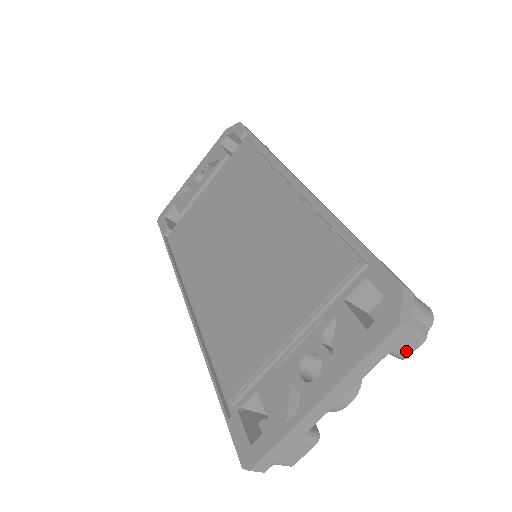
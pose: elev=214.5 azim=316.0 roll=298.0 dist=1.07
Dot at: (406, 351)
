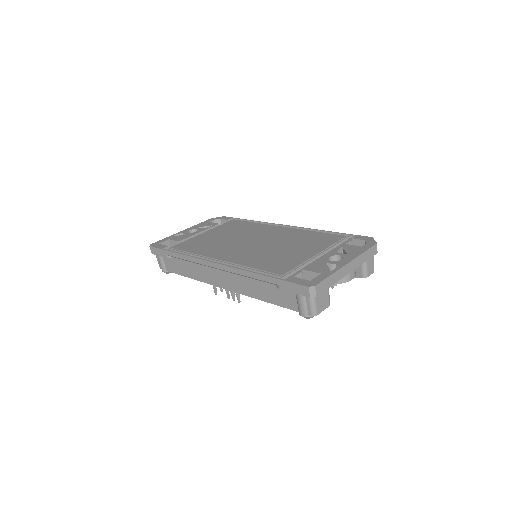
Dot at: (369, 271)
